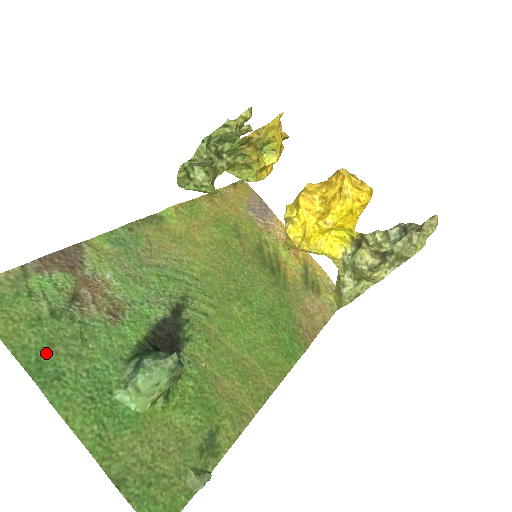
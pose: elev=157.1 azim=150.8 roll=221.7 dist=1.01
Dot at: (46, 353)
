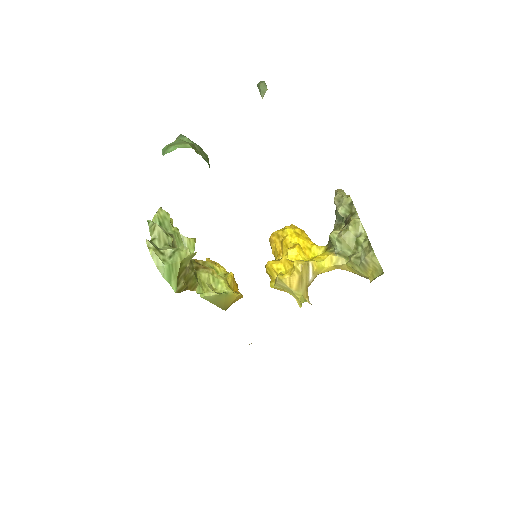
Dot at: occluded
